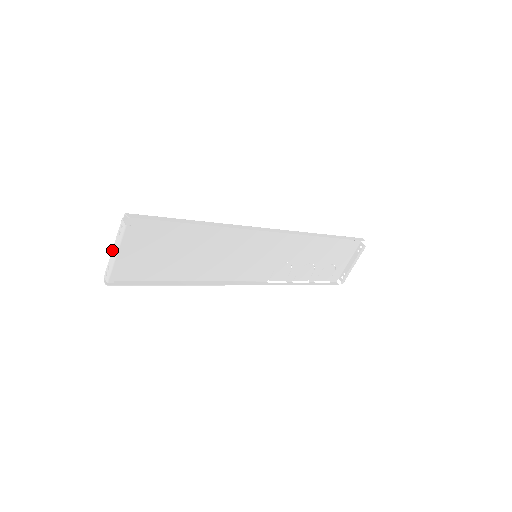
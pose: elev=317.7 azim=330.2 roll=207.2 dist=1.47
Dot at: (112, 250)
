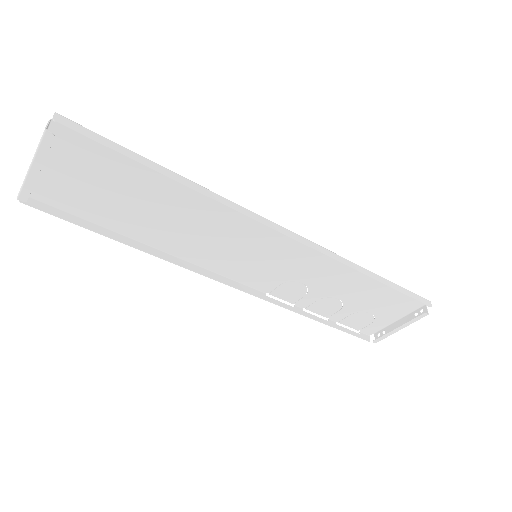
Dot at: occluded
